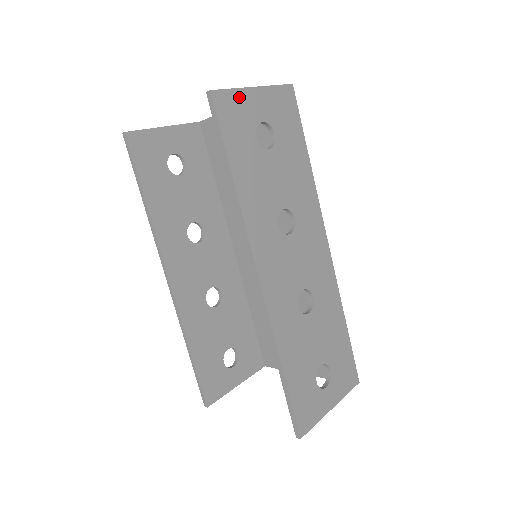
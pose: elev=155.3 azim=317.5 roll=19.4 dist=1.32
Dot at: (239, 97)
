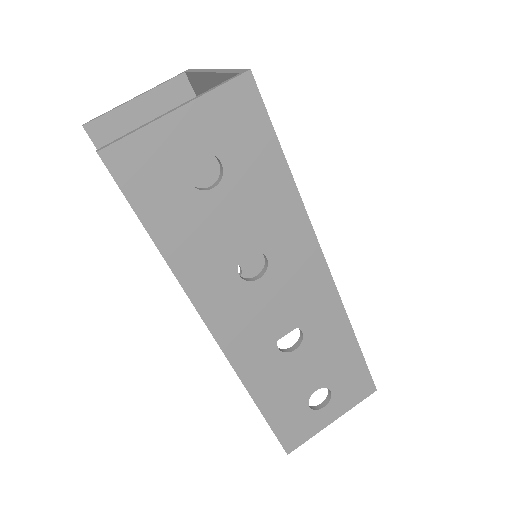
Dot at: (149, 138)
